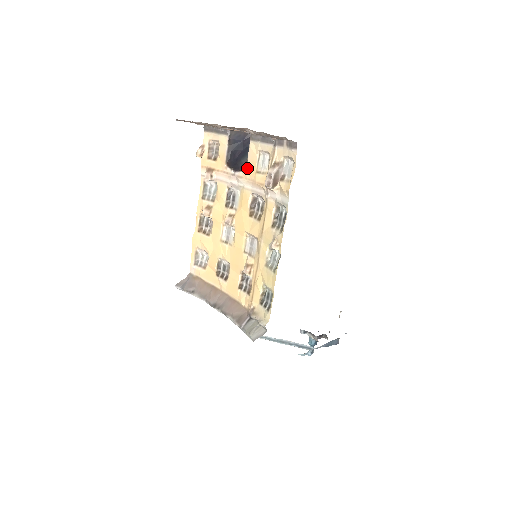
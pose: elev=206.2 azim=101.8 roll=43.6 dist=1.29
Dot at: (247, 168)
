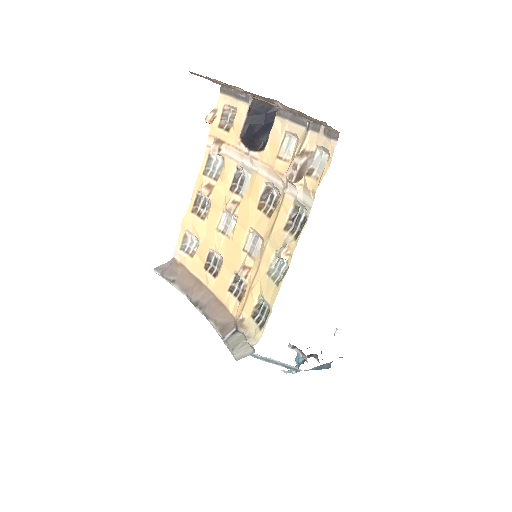
Dot at: (266, 149)
